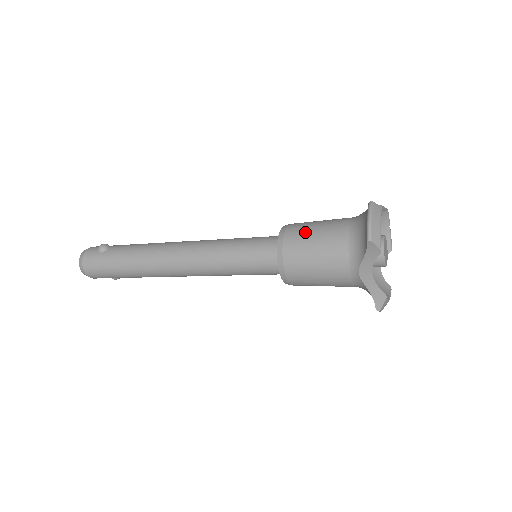
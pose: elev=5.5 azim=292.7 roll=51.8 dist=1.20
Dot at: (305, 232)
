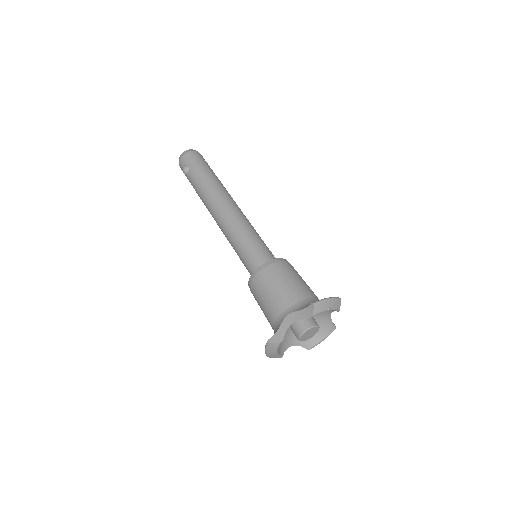
Dot at: (257, 298)
